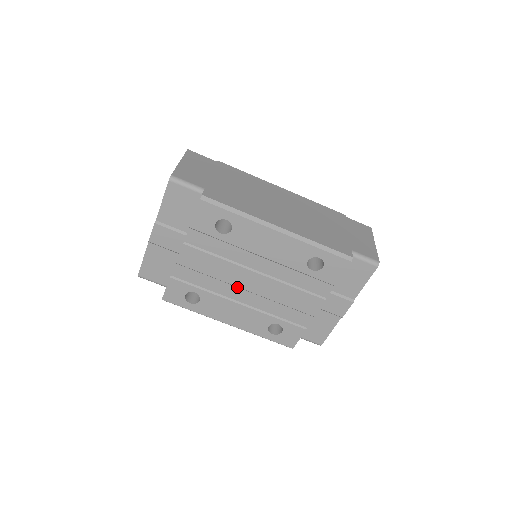
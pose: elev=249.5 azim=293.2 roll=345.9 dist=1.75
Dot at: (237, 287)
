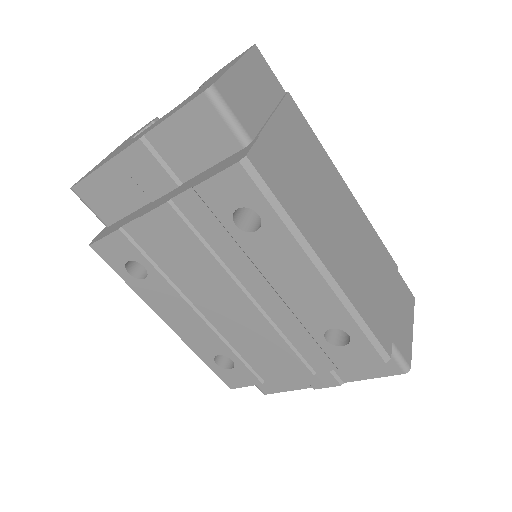
Dot at: (209, 295)
